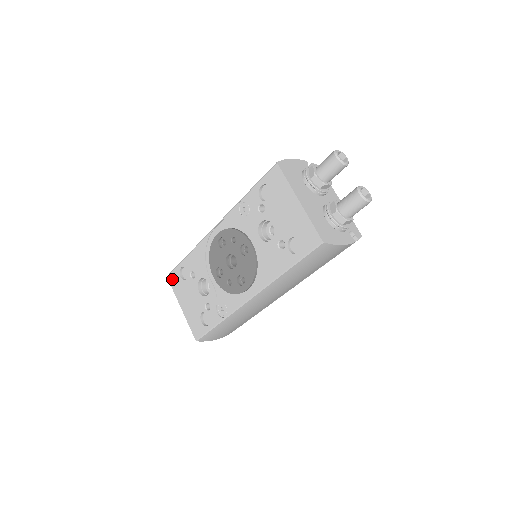
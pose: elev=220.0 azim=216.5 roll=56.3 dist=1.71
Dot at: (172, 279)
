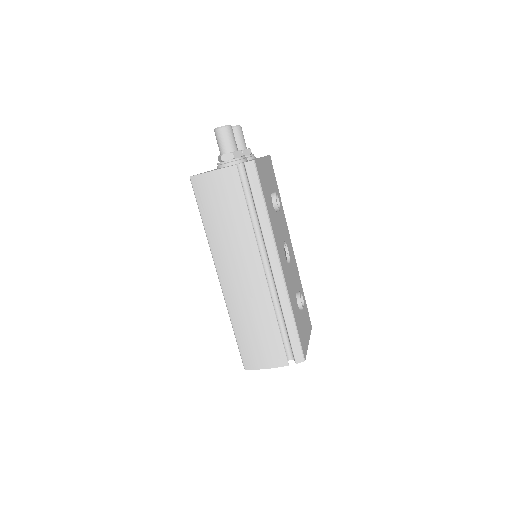
Dot at: occluded
